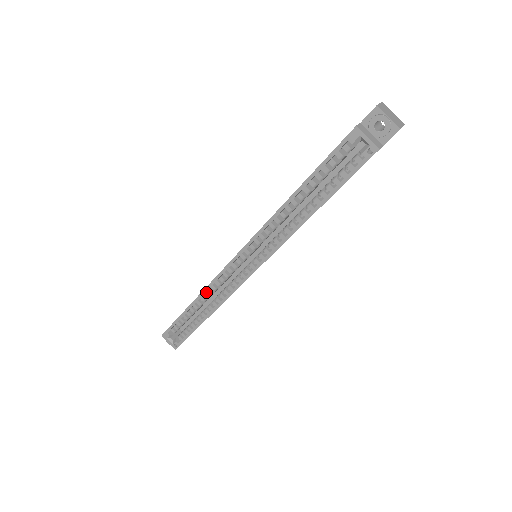
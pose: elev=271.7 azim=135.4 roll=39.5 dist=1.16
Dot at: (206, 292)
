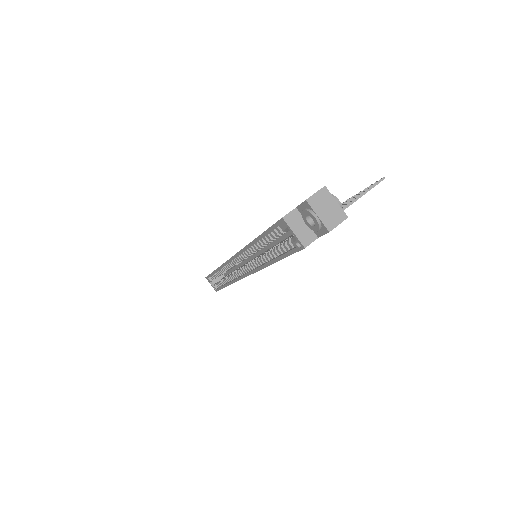
Dot at: occluded
